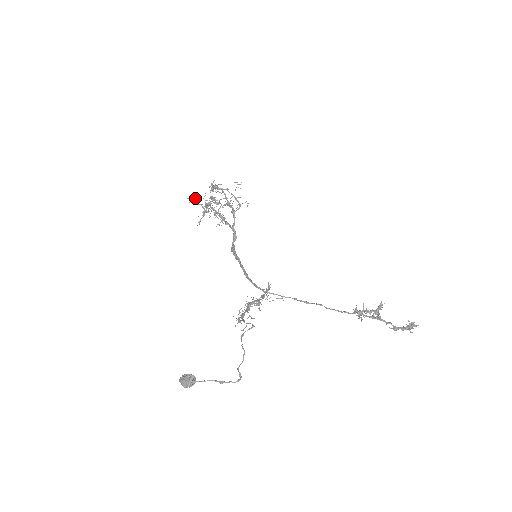
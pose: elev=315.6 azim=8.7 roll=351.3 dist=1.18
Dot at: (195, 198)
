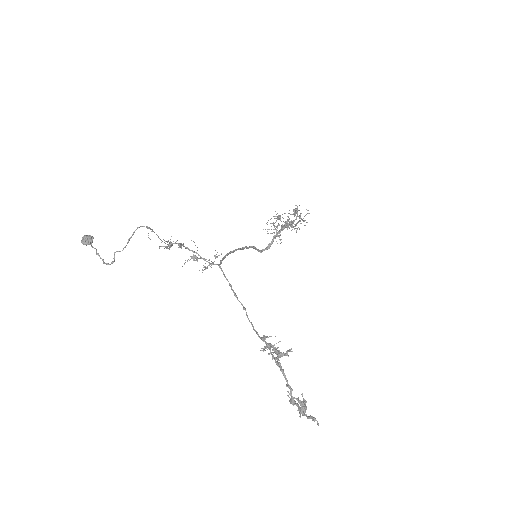
Dot at: (280, 215)
